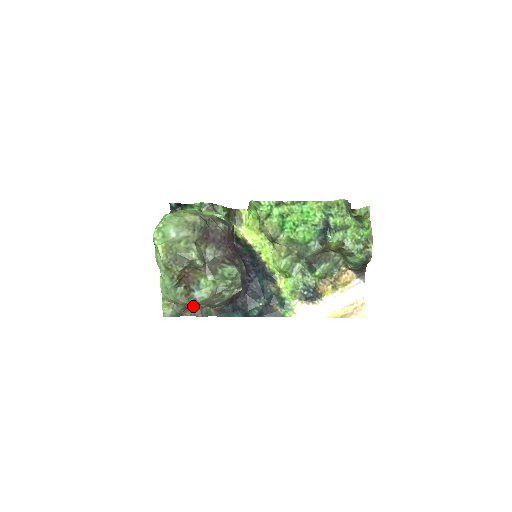
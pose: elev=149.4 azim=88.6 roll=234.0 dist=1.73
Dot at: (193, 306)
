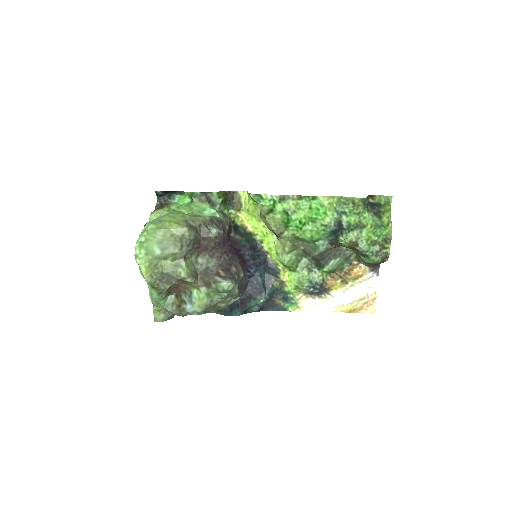
Dot at: (186, 315)
